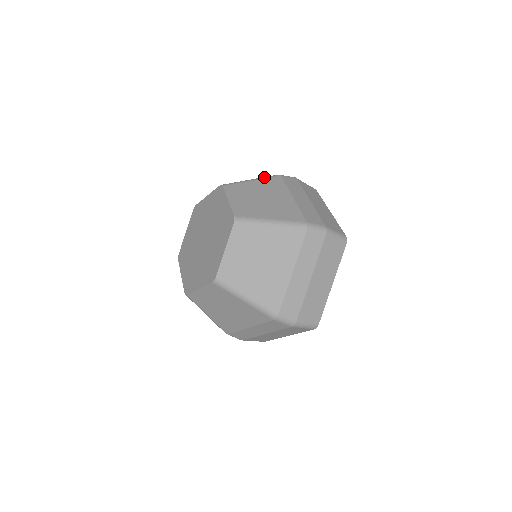
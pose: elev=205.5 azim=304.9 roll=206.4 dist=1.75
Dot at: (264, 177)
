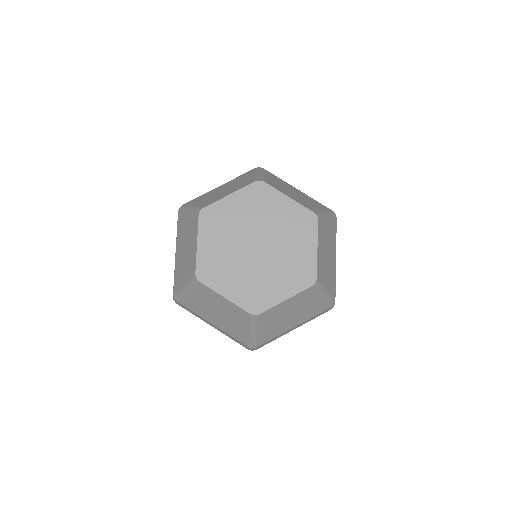
Dot at: (261, 170)
